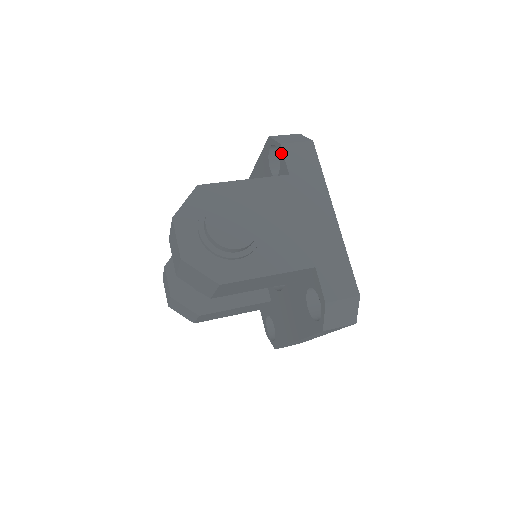
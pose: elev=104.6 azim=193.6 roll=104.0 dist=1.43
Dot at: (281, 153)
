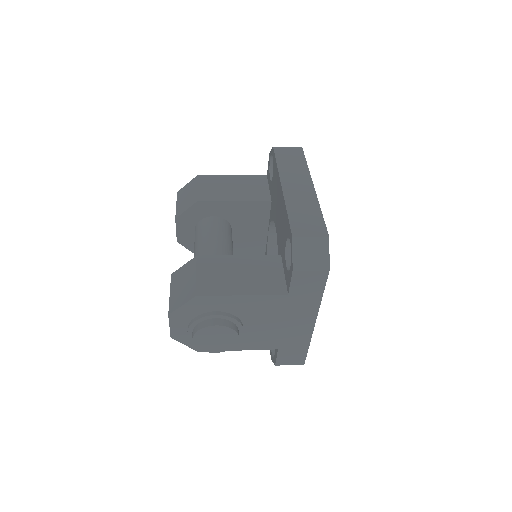
Dot at: (291, 274)
